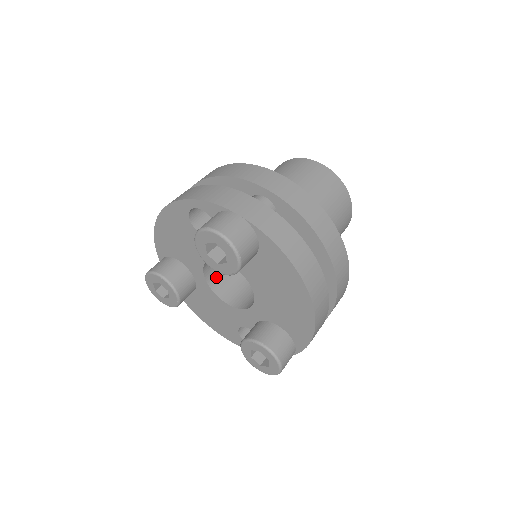
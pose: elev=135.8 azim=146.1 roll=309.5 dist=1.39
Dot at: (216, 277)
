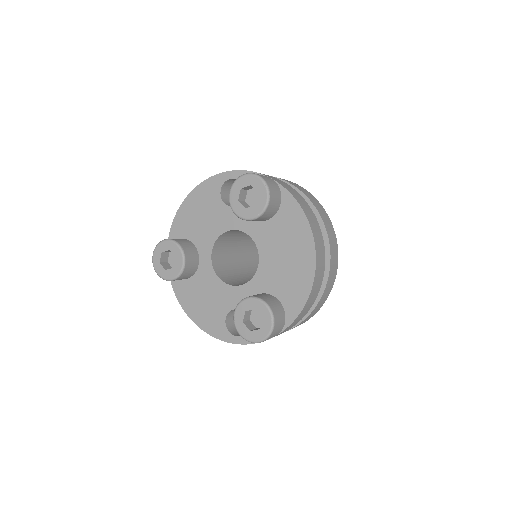
Dot at: (218, 263)
